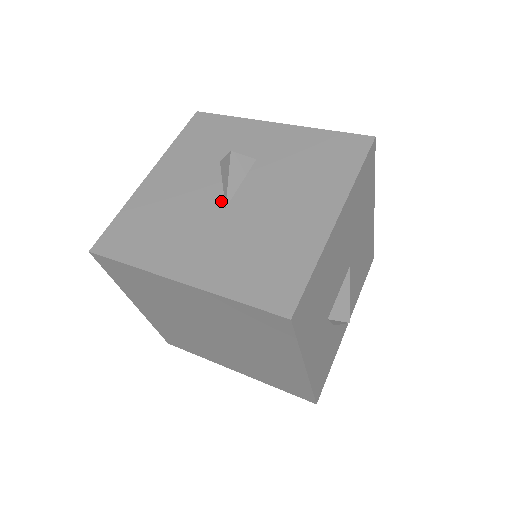
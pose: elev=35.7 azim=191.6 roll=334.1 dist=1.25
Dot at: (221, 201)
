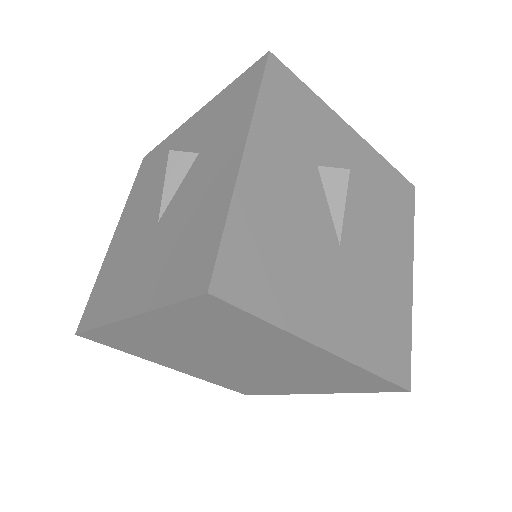
Dot at: (334, 233)
